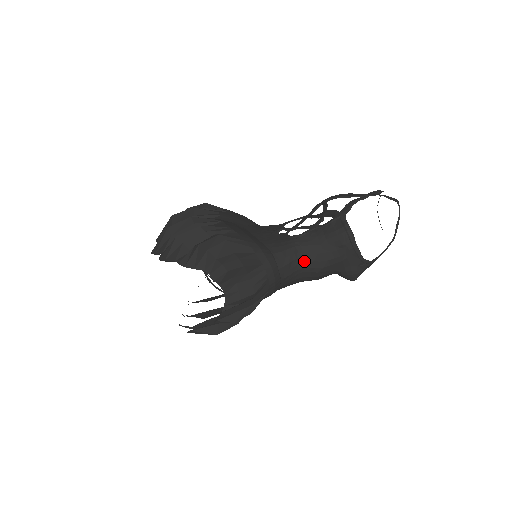
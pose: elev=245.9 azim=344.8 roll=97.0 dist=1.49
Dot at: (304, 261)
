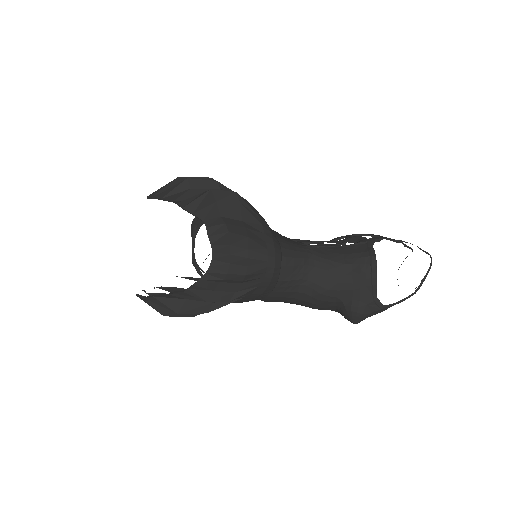
Dot at: (311, 272)
